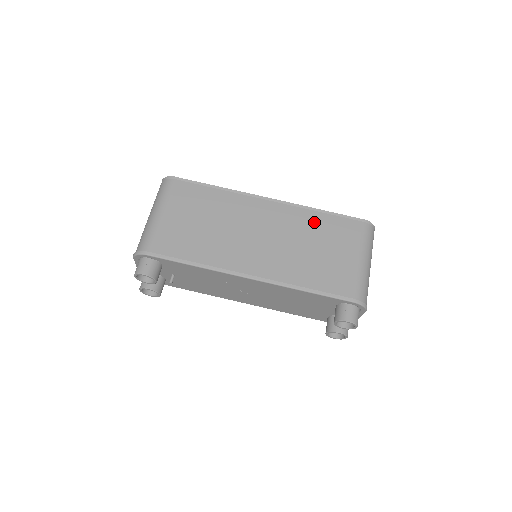
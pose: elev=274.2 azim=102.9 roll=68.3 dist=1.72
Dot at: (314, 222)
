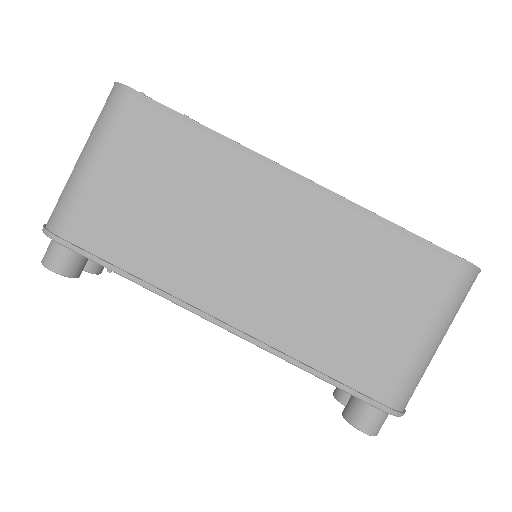
Dot at: (367, 244)
